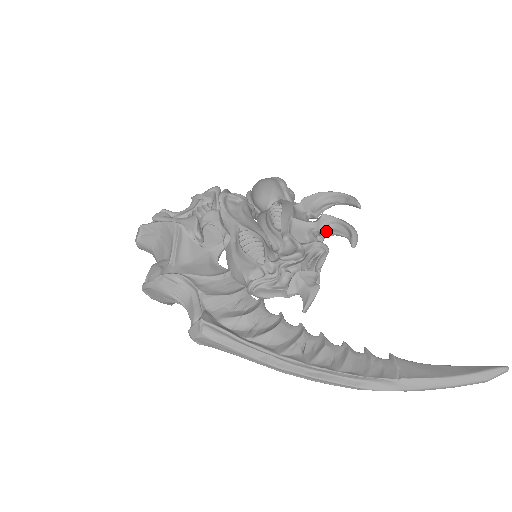
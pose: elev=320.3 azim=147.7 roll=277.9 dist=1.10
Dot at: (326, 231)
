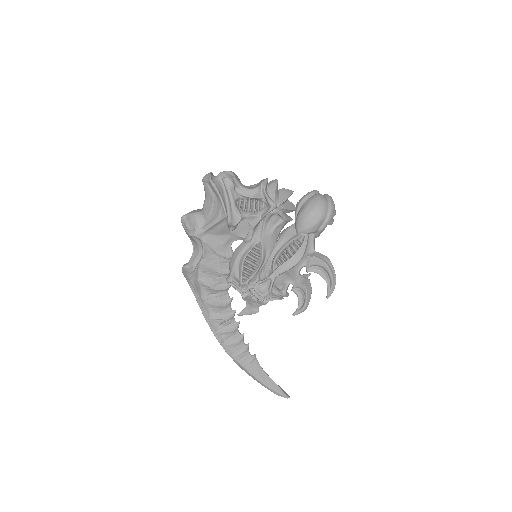
Dot at: (296, 291)
